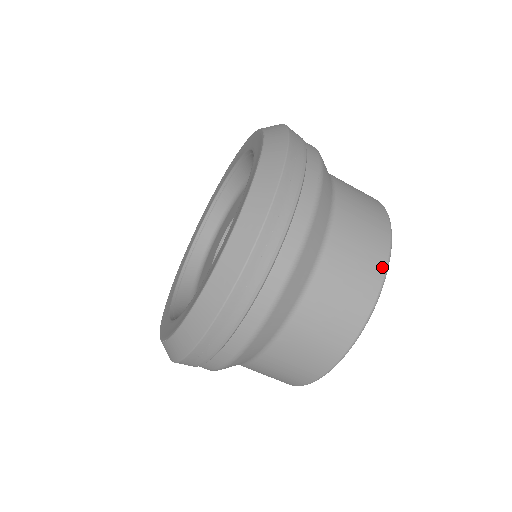
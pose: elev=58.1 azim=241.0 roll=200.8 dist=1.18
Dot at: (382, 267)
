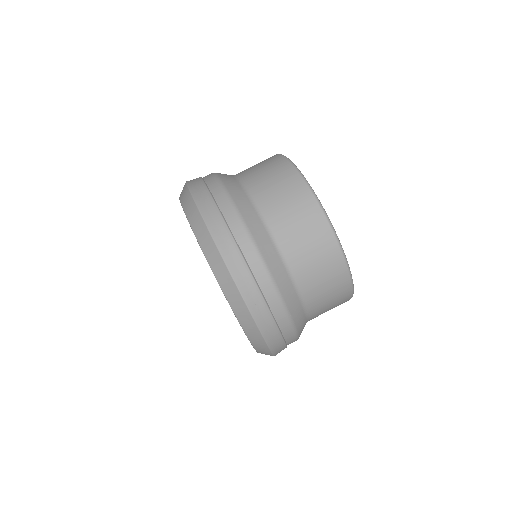
Dot at: (296, 175)
